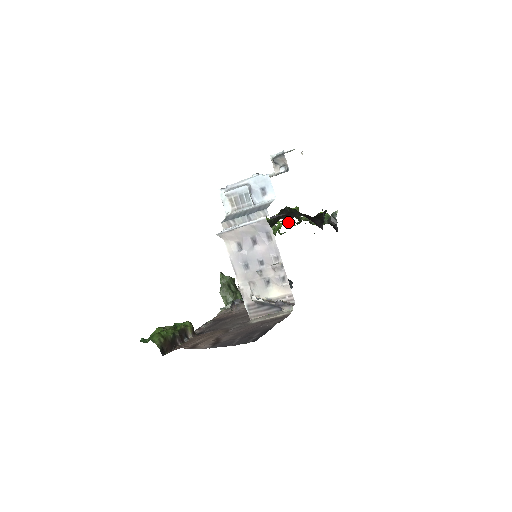
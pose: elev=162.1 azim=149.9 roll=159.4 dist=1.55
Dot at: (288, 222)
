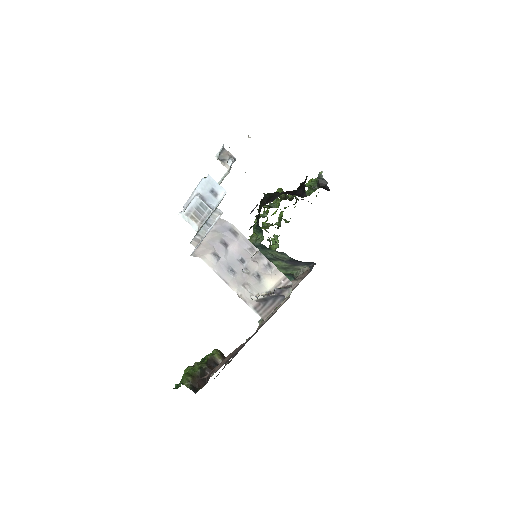
Dot at: (286, 207)
